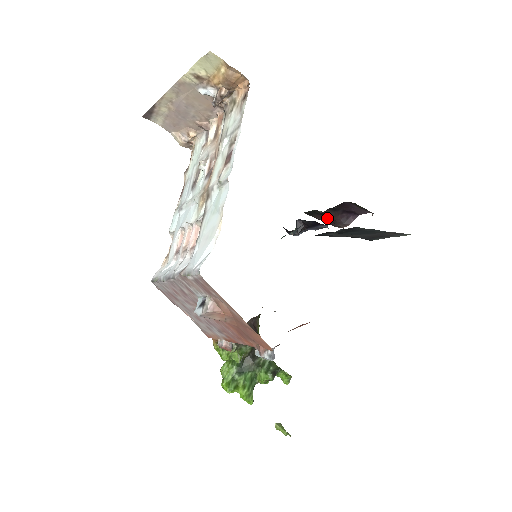
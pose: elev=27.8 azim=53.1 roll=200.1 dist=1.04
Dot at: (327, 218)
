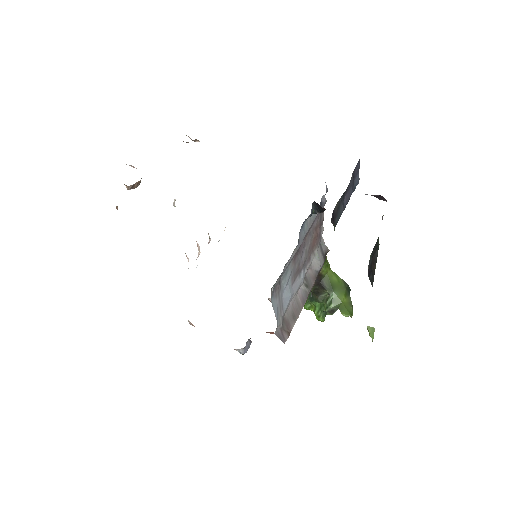
Dot at: occluded
